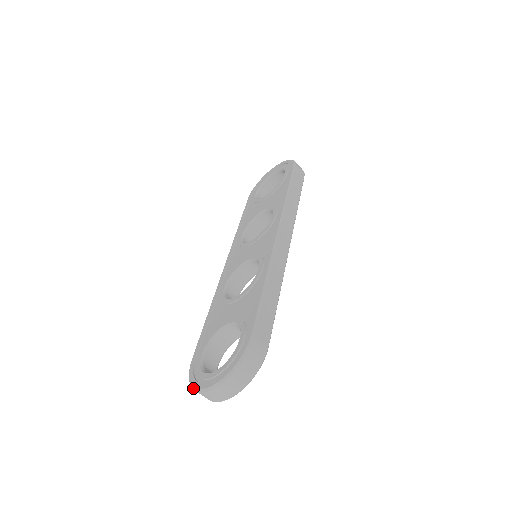
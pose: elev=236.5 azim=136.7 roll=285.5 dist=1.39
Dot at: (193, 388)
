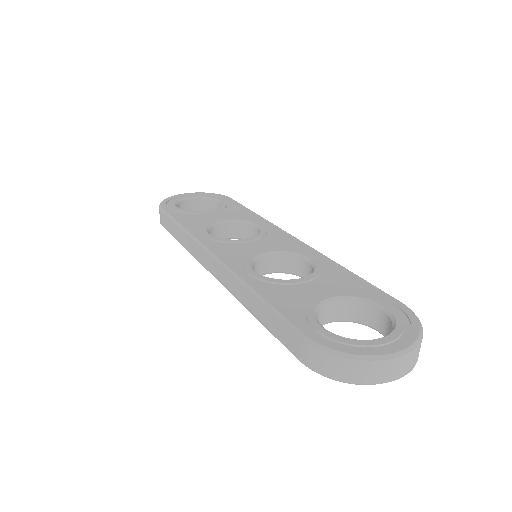
Dot at: (364, 357)
